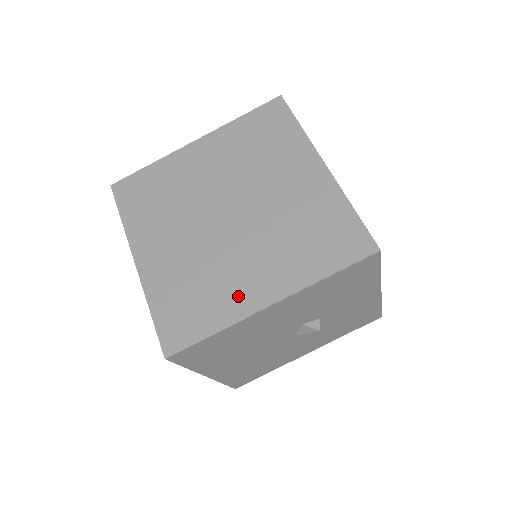
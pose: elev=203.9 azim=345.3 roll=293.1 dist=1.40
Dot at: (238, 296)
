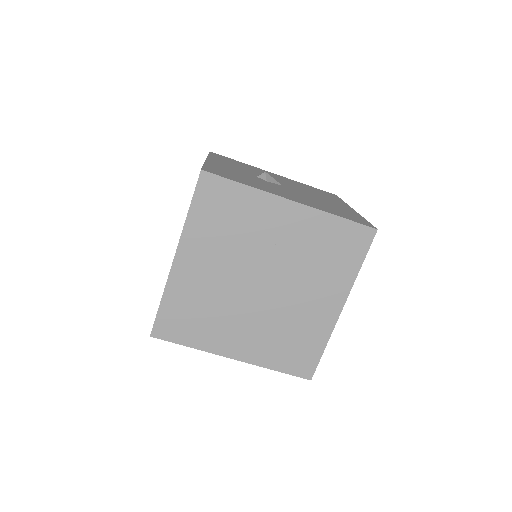
Dot at: (220, 339)
